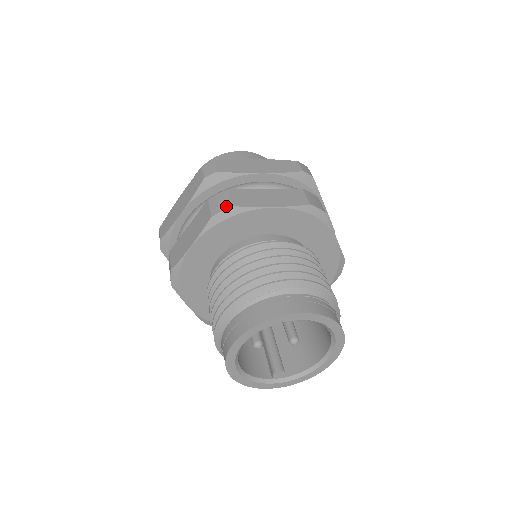
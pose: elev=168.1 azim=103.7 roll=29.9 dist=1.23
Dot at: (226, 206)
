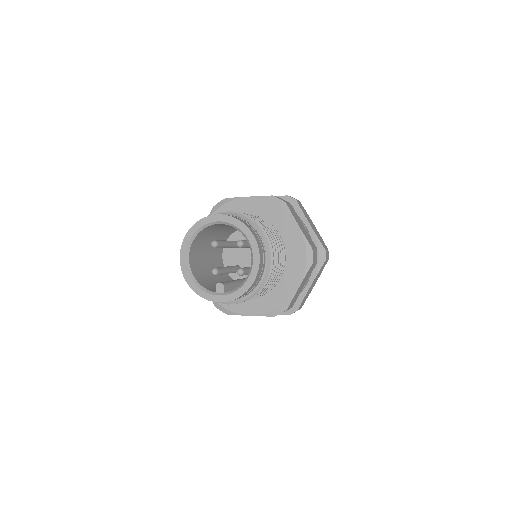
Dot at: (223, 200)
